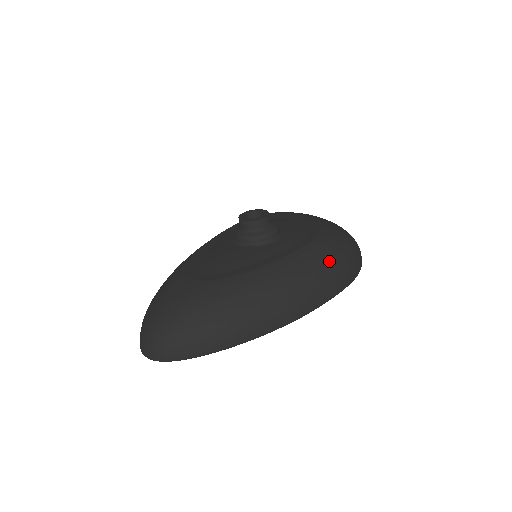
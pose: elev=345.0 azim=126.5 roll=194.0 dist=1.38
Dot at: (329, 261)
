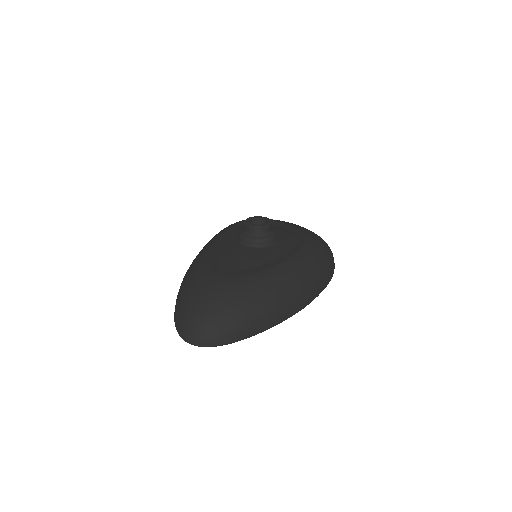
Dot at: (321, 260)
